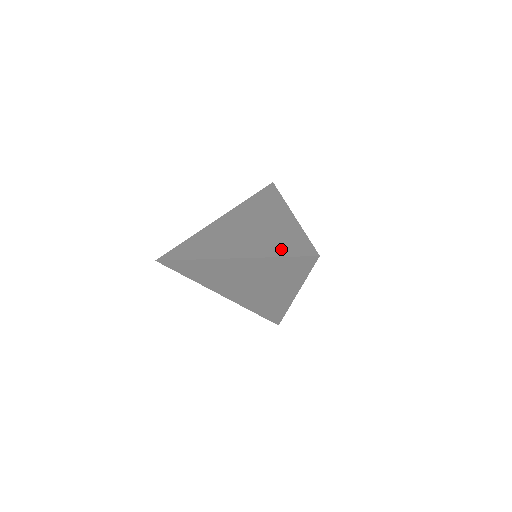
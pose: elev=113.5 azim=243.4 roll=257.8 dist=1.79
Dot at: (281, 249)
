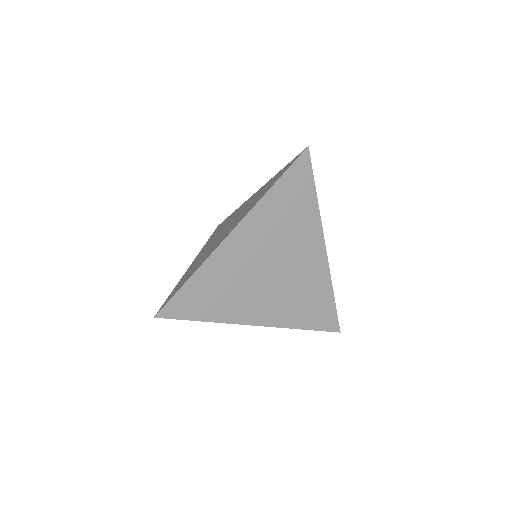
Dot at: (271, 185)
